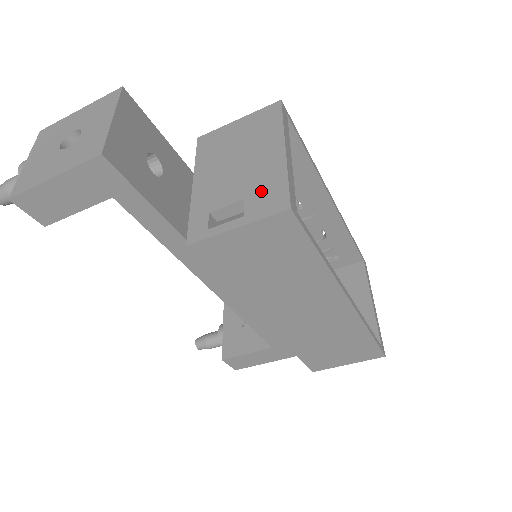
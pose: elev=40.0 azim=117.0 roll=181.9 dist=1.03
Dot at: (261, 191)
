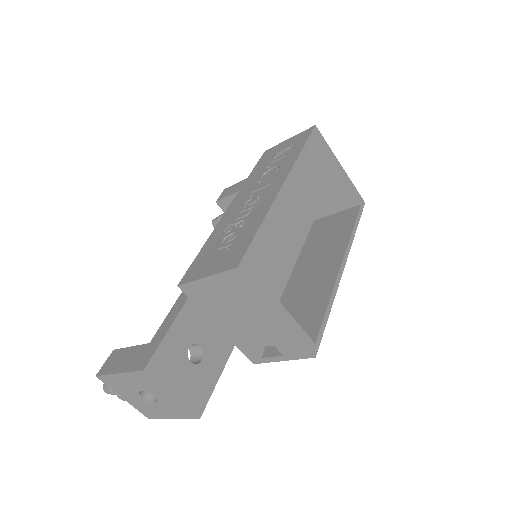
Dot at: (283, 343)
